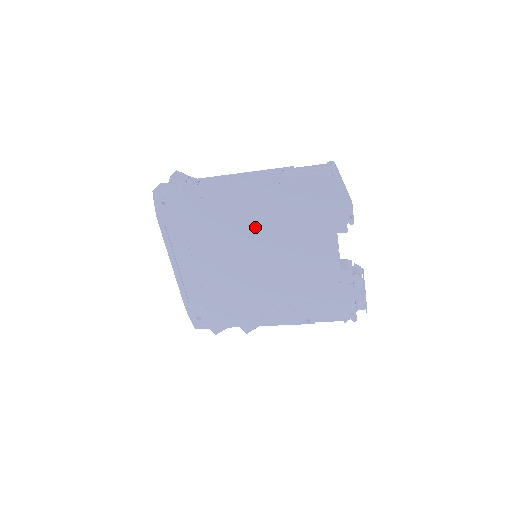
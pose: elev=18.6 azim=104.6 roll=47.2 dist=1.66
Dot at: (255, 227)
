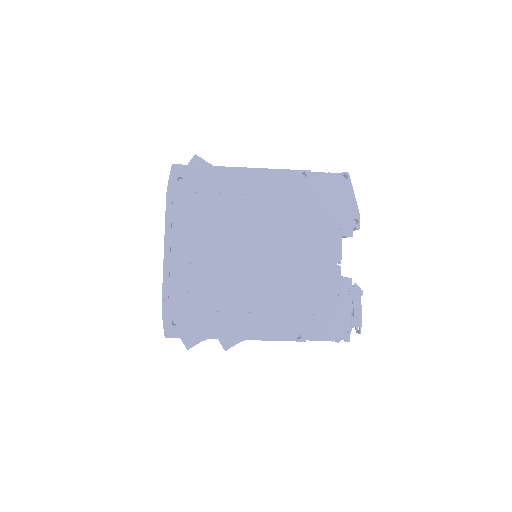
Dot at: (266, 218)
